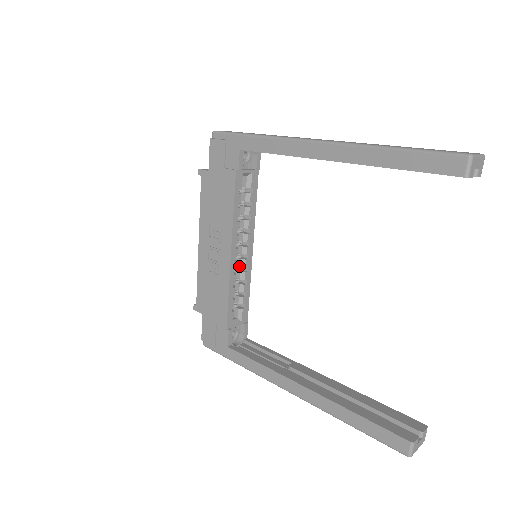
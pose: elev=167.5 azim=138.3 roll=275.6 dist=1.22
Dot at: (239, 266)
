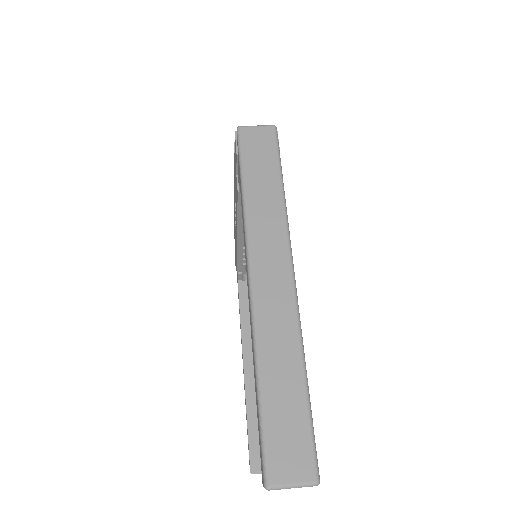
Dot at: occluded
